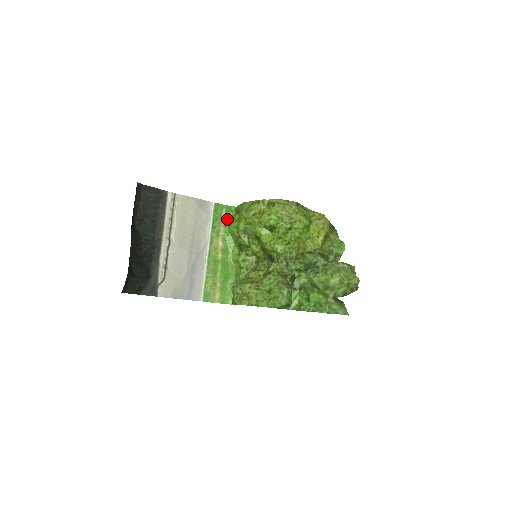
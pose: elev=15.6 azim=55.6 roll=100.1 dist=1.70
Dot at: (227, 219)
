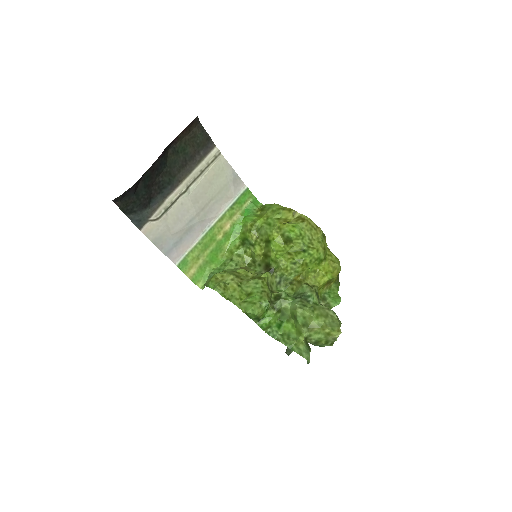
Dot at: (248, 209)
